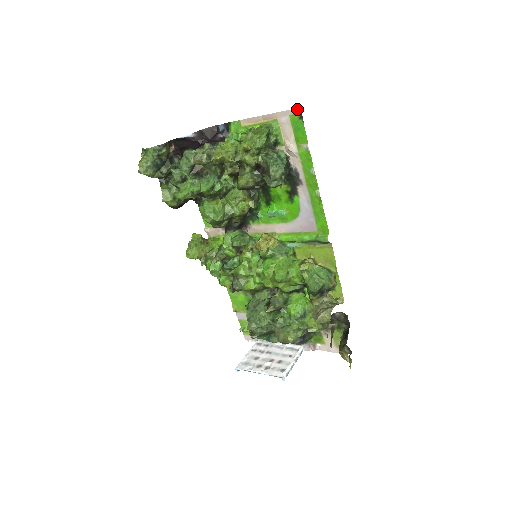
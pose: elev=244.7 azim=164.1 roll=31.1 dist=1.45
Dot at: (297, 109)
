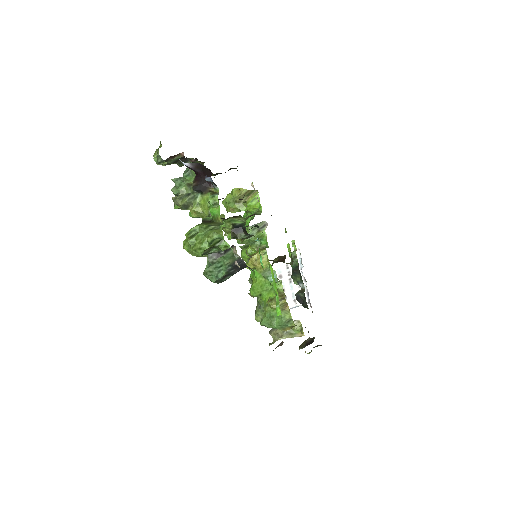
Dot at: occluded
